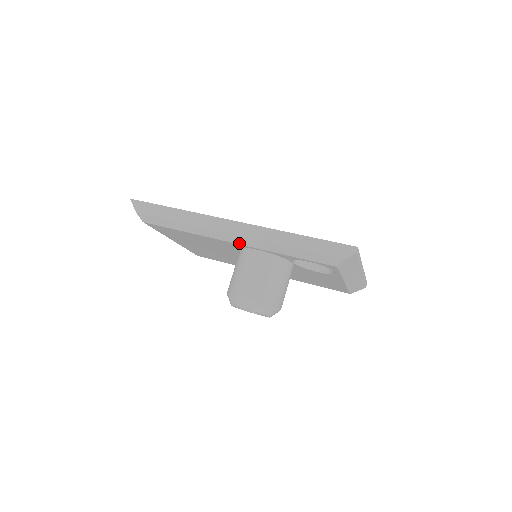
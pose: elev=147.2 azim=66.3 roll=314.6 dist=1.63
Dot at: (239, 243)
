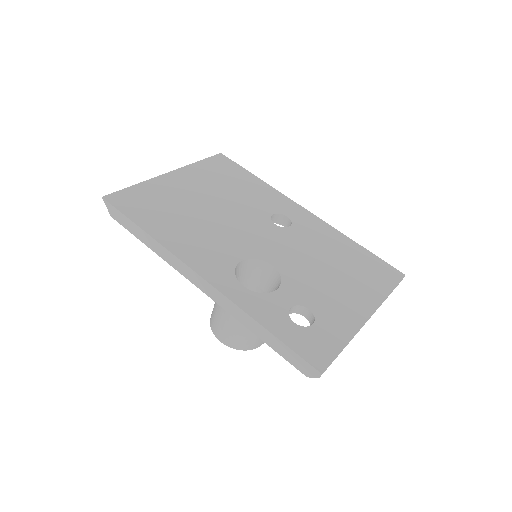
Dot at: occluded
